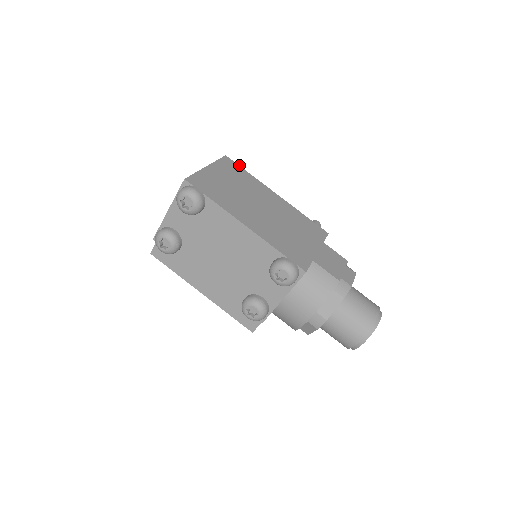
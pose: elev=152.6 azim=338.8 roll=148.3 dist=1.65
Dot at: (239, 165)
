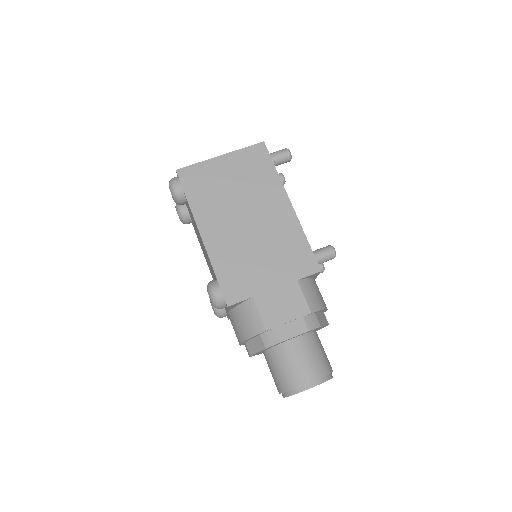
Dot at: (281, 154)
